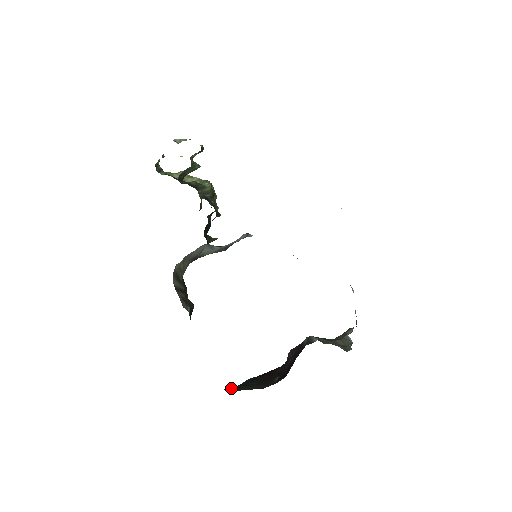
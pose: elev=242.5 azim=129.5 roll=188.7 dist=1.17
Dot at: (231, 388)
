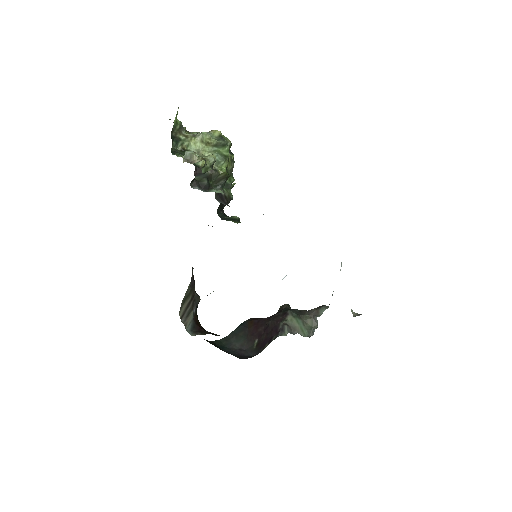
Dot at: (225, 337)
